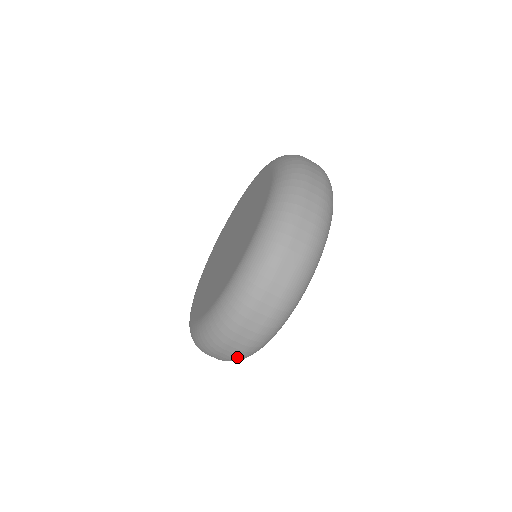
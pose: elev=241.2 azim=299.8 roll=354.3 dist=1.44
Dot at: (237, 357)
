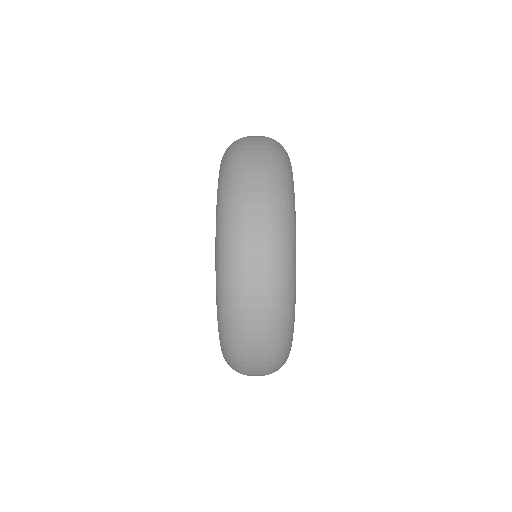
Dot at: (269, 365)
